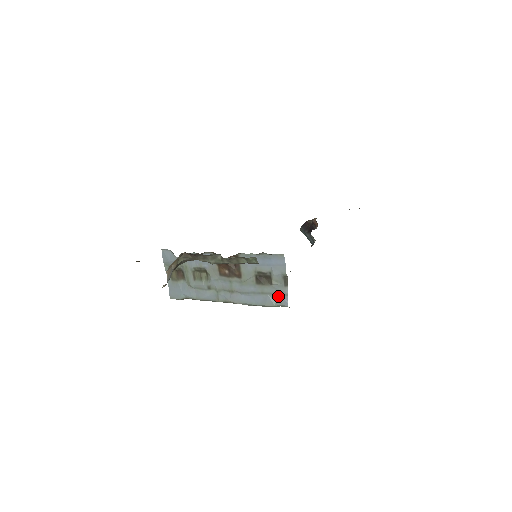
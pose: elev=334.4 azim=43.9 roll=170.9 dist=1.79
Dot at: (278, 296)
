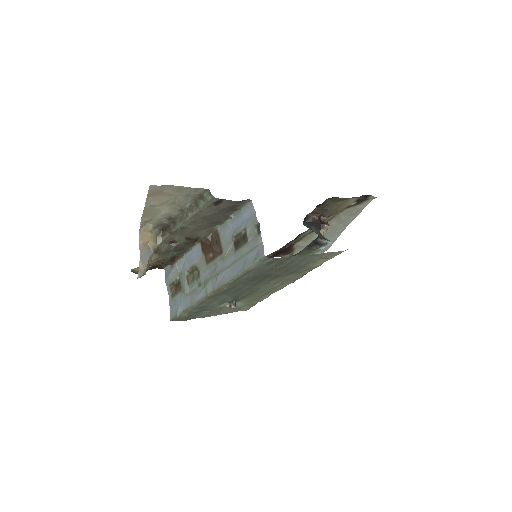
Dot at: (255, 251)
